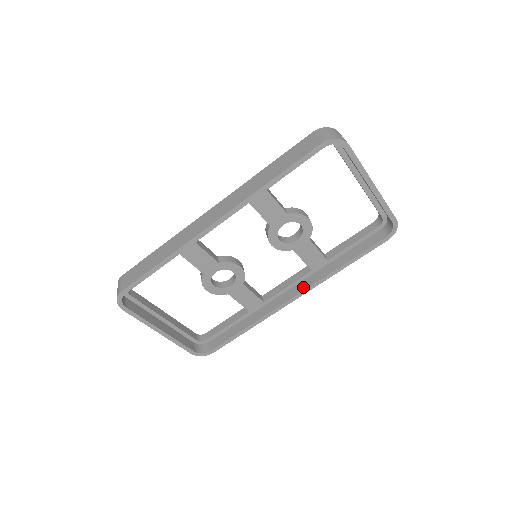
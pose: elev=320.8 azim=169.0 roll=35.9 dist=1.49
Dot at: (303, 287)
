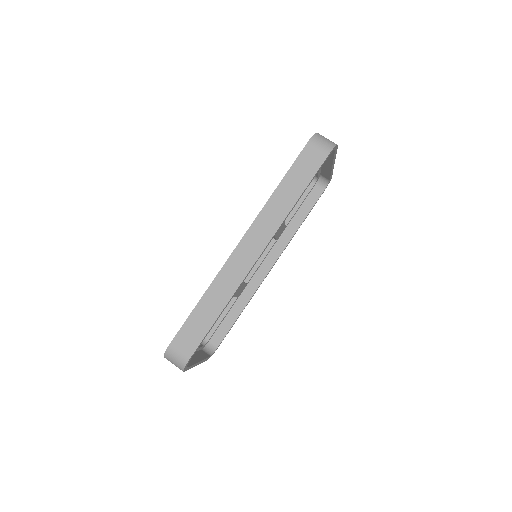
Dot at: (275, 256)
